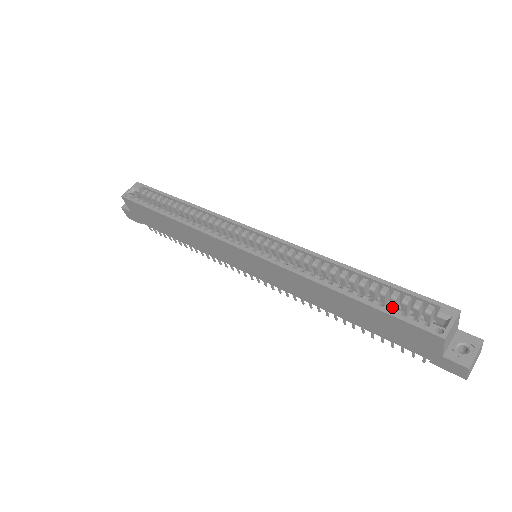
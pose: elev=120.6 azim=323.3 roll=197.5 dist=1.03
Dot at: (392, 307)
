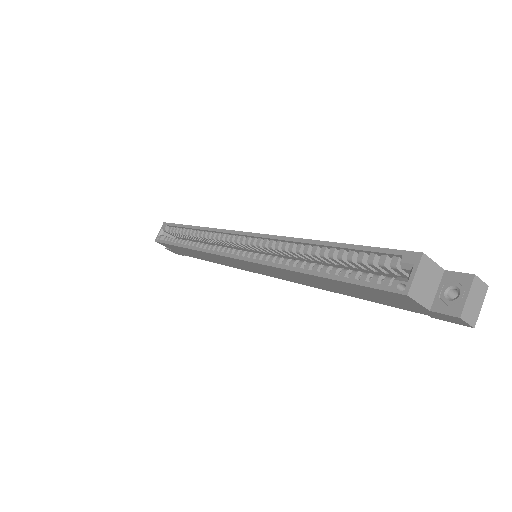
Dot at: (360, 272)
